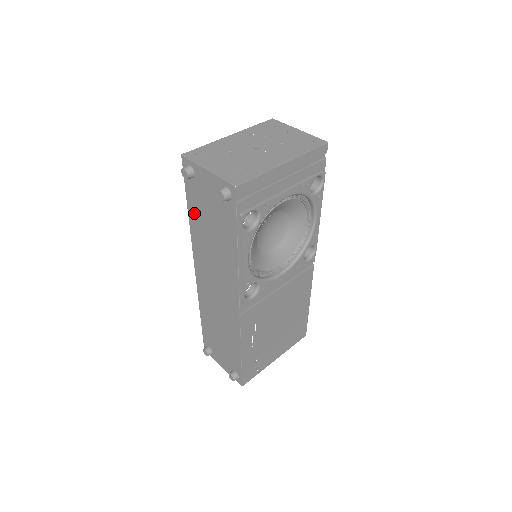
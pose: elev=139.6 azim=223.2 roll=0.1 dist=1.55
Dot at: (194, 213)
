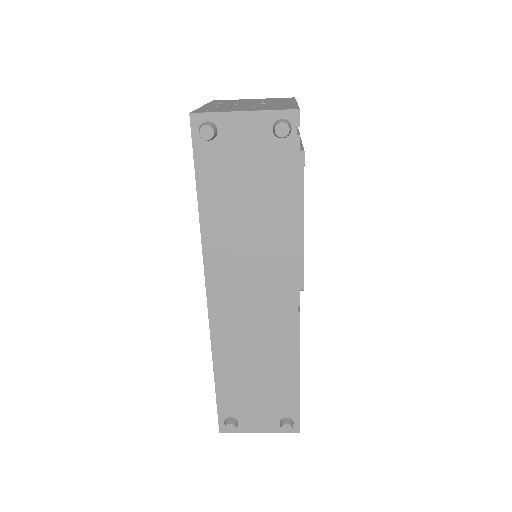
Dot at: (212, 197)
